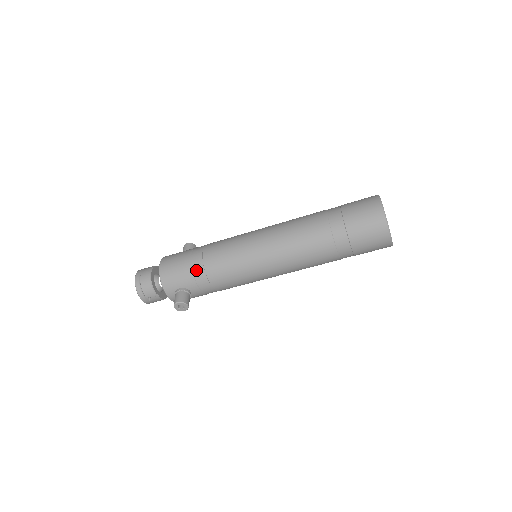
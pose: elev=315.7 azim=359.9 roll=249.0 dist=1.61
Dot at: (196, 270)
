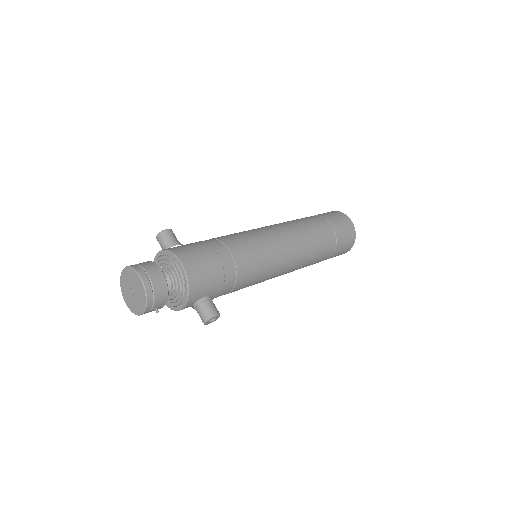
Dot at: (228, 274)
